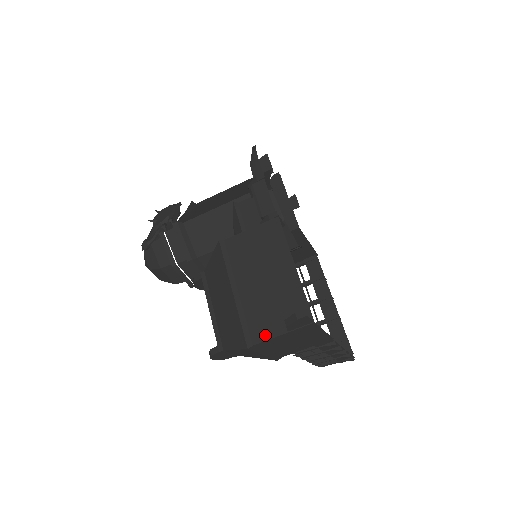
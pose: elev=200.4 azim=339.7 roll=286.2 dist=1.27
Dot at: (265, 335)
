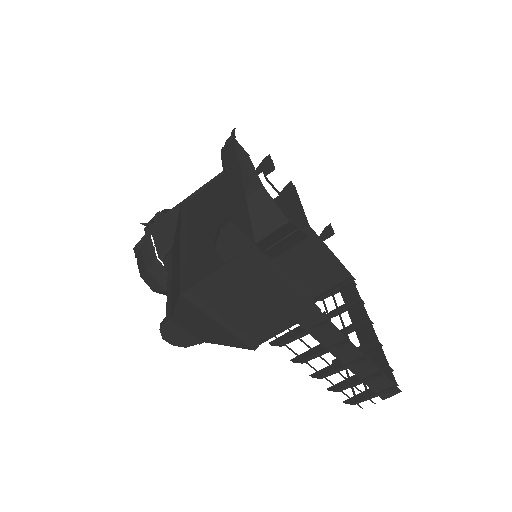
Dot at: (201, 275)
